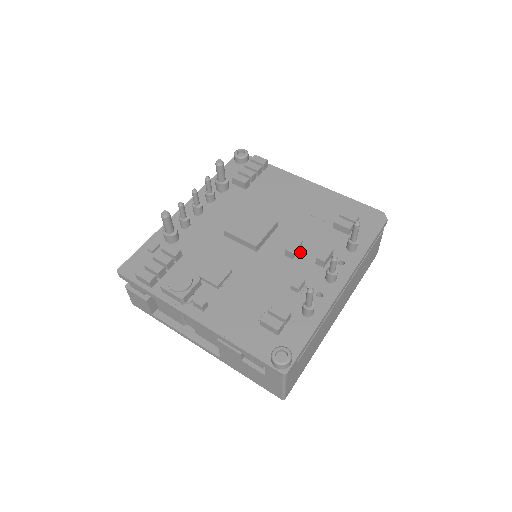
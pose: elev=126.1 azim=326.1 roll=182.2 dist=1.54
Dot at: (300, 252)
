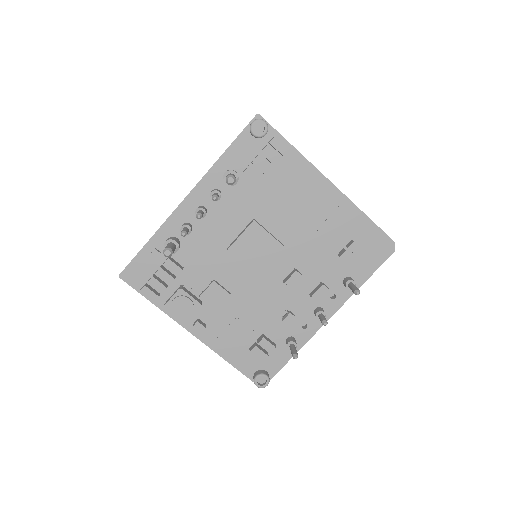
Dot at: occluded
